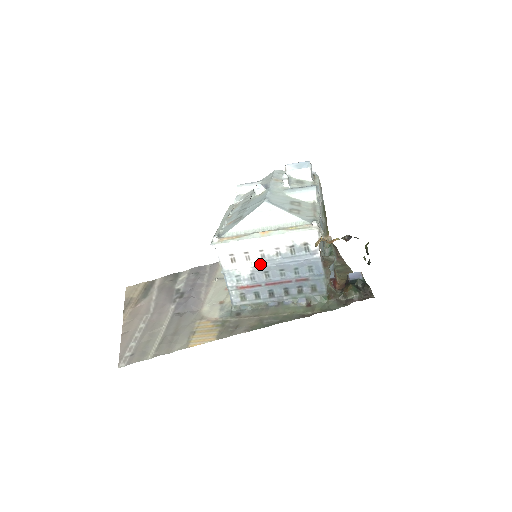
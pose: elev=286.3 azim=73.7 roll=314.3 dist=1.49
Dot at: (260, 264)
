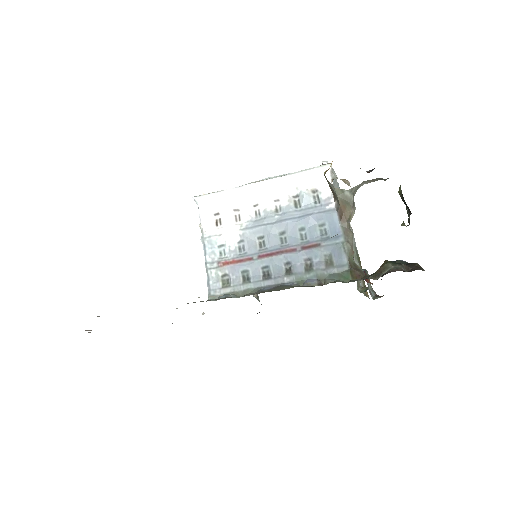
Dot at: (253, 225)
